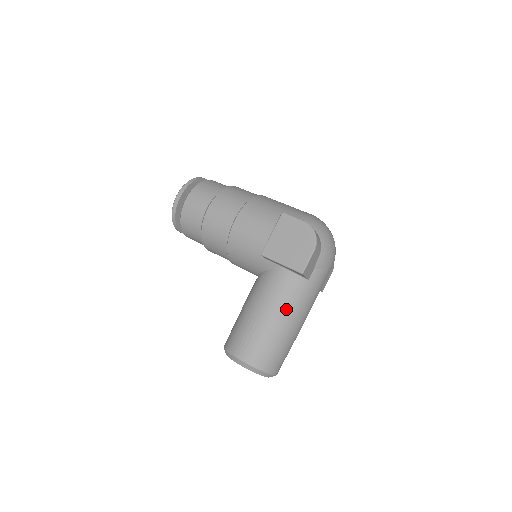
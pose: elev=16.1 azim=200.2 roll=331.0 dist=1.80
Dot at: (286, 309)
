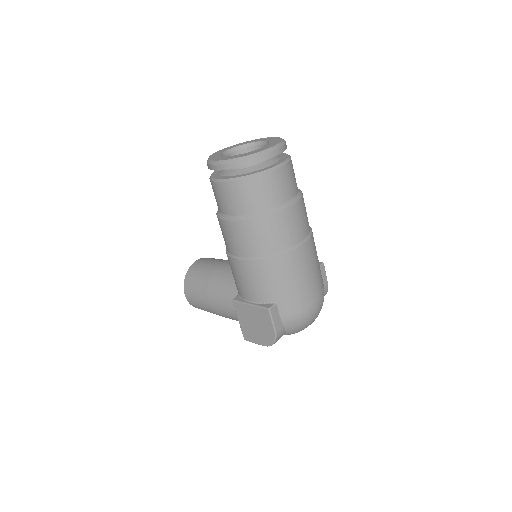
Dot at: (231, 318)
